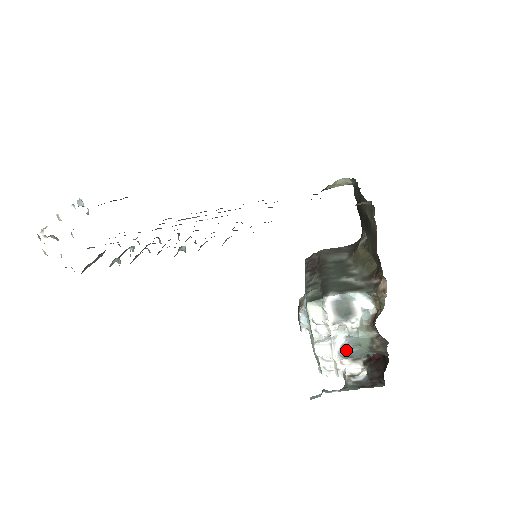
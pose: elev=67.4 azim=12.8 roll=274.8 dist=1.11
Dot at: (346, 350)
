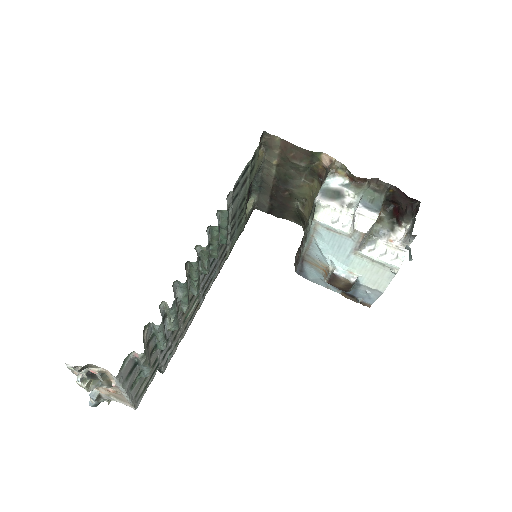
Dot at: (370, 207)
